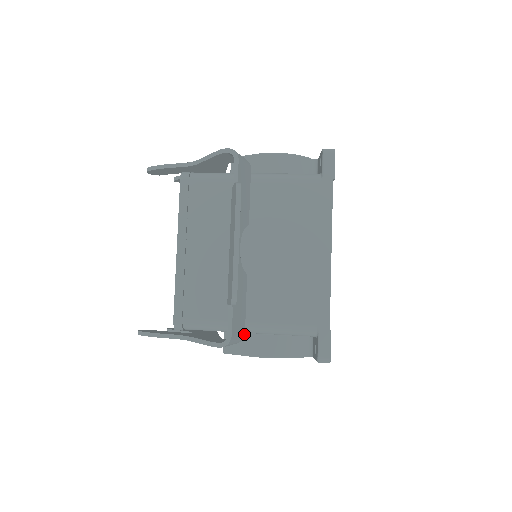
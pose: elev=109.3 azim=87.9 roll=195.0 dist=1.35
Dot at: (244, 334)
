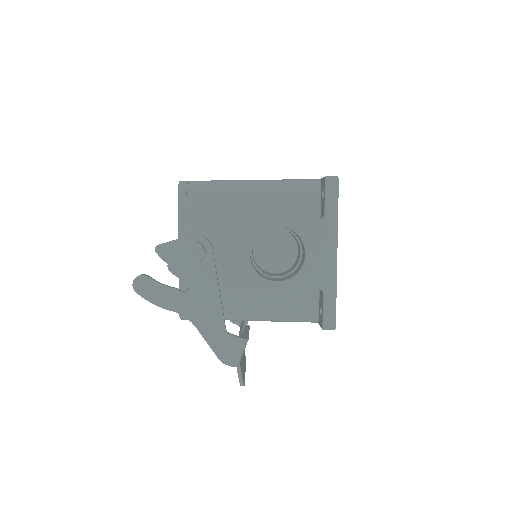
Dot at: occluded
